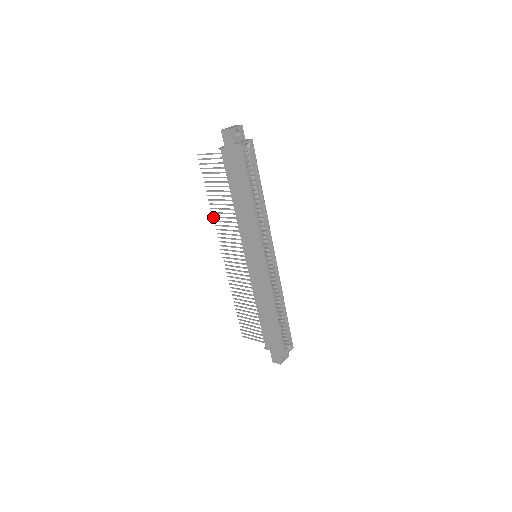
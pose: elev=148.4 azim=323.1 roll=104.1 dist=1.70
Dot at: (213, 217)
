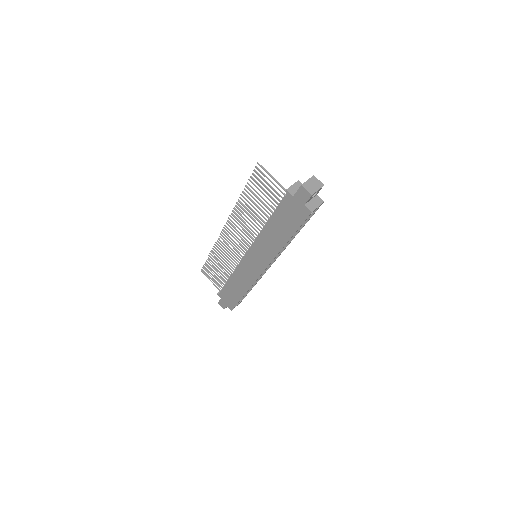
Dot at: (235, 206)
